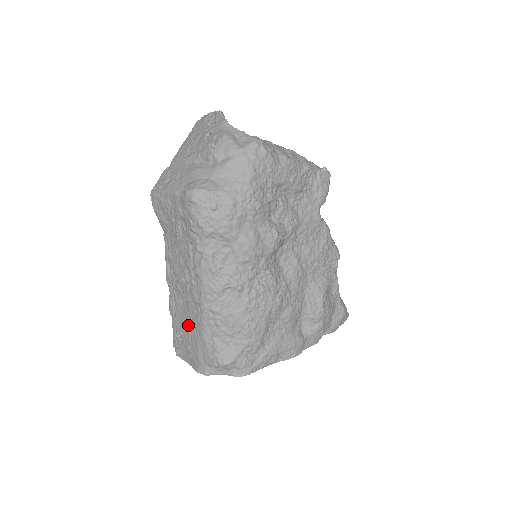
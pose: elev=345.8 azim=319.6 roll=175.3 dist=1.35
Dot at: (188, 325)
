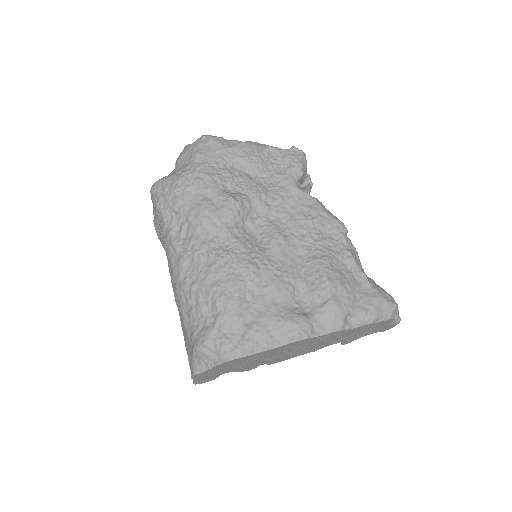
Dot at: occluded
